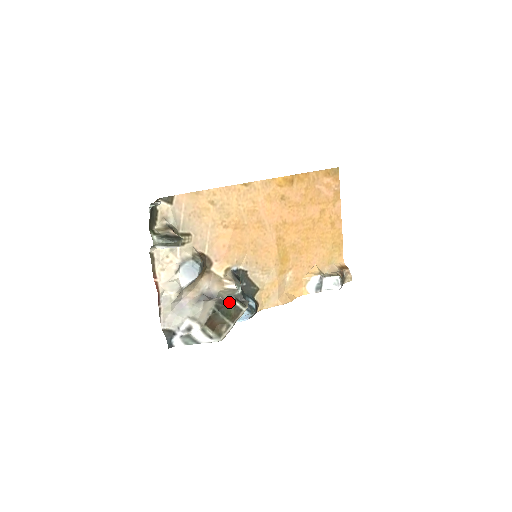
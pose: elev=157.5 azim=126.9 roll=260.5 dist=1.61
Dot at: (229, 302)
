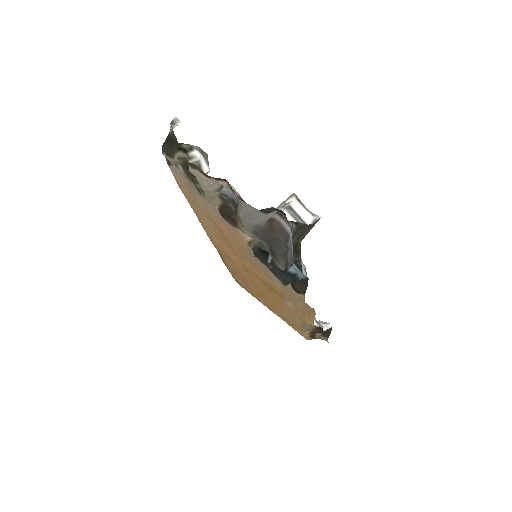
Dot at: occluded
